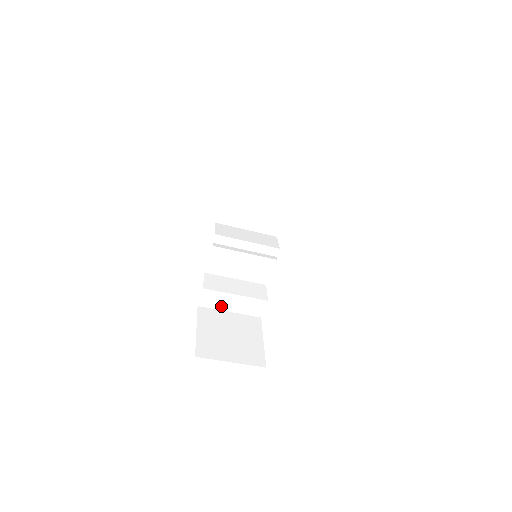
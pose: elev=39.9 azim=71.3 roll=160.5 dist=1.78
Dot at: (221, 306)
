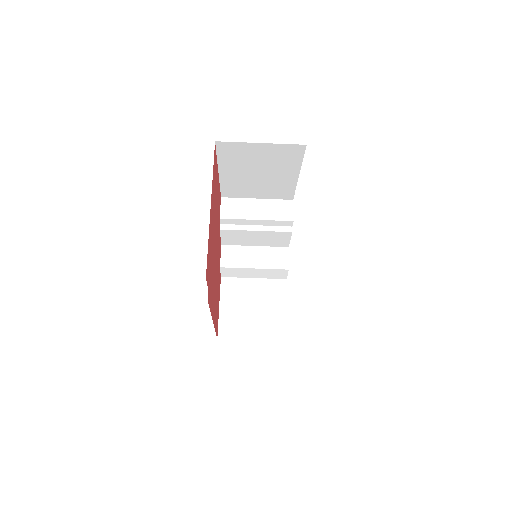
Dot at: (243, 275)
